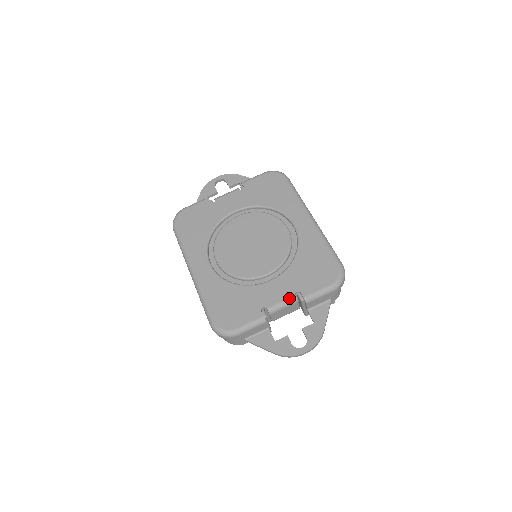
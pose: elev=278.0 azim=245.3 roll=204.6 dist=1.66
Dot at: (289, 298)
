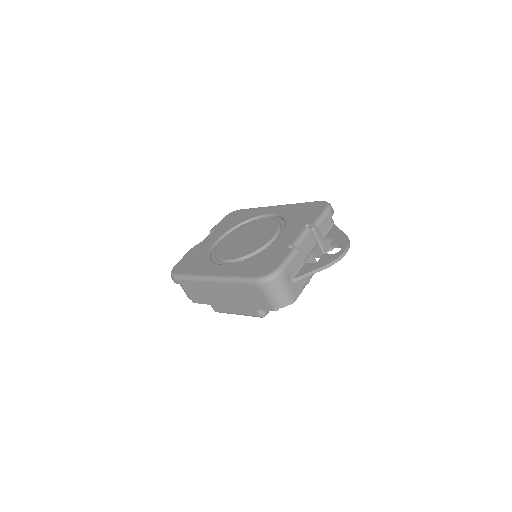
Dot at: (302, 231)
